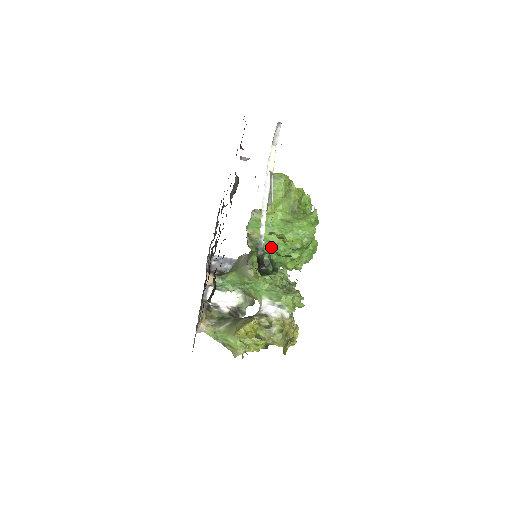
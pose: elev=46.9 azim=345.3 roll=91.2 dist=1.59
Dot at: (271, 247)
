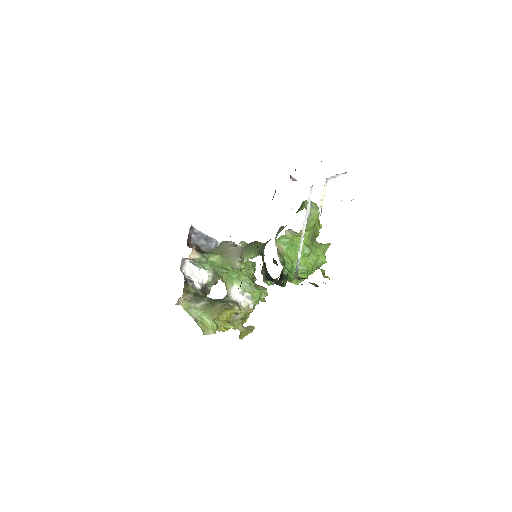
Dot at: (291, 264)
